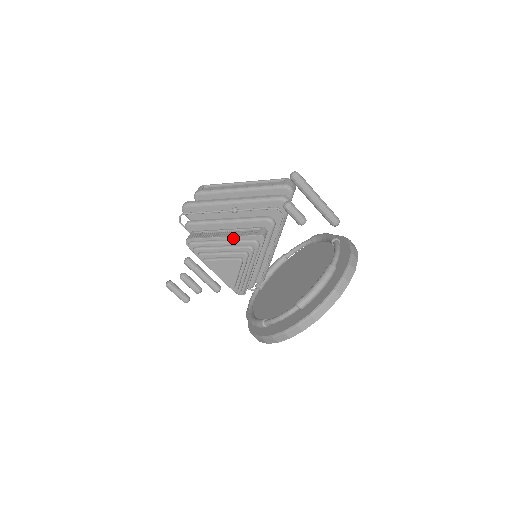
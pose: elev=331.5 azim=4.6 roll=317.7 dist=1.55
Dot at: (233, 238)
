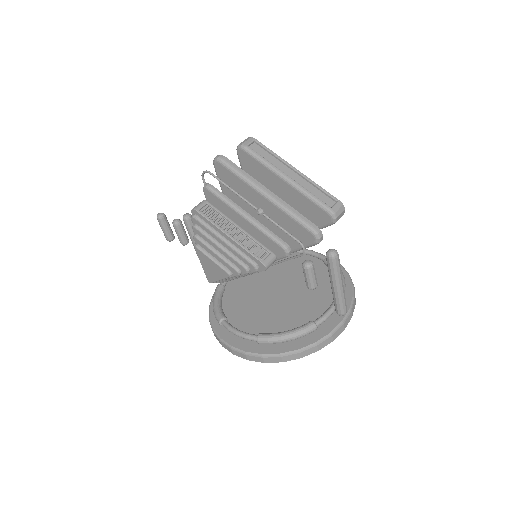
Dot at: (238, 245)
